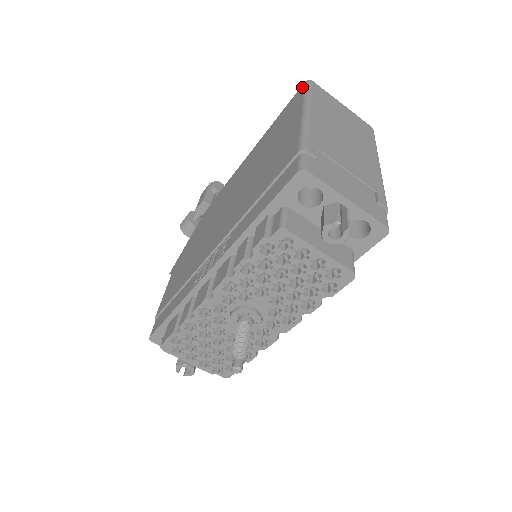
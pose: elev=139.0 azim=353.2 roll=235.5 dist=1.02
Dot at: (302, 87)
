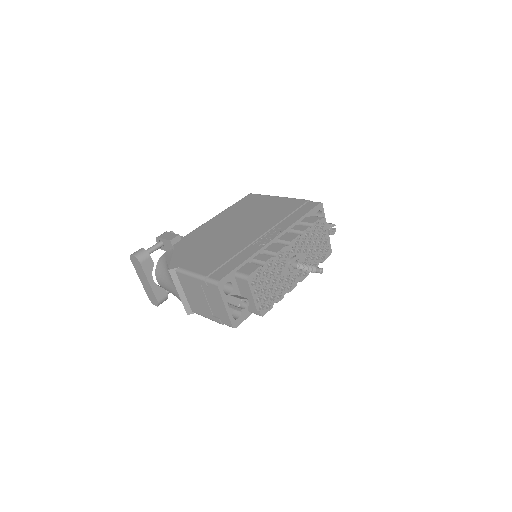
Dot at: (252, 194)
